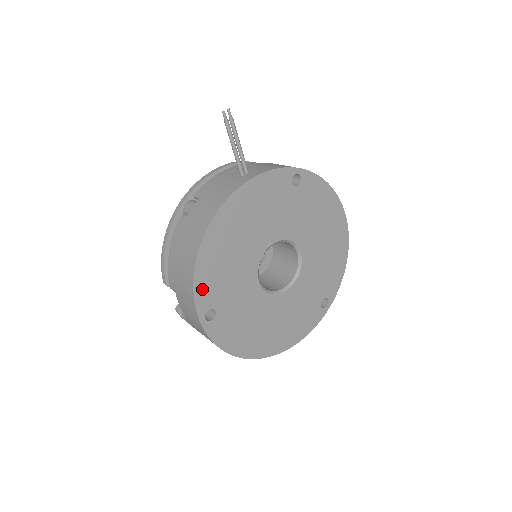
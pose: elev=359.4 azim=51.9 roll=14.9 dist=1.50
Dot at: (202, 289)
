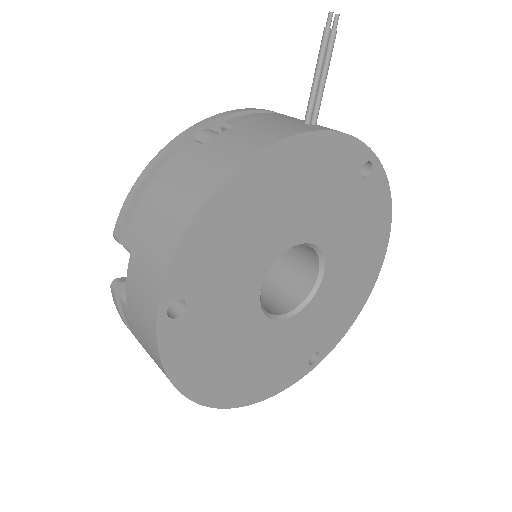
Dot at: (186, 260)
